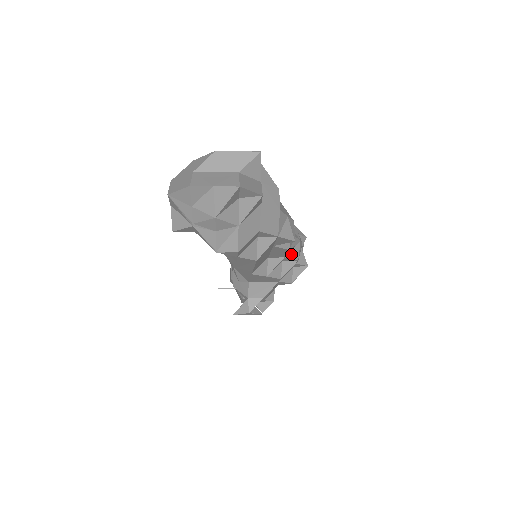
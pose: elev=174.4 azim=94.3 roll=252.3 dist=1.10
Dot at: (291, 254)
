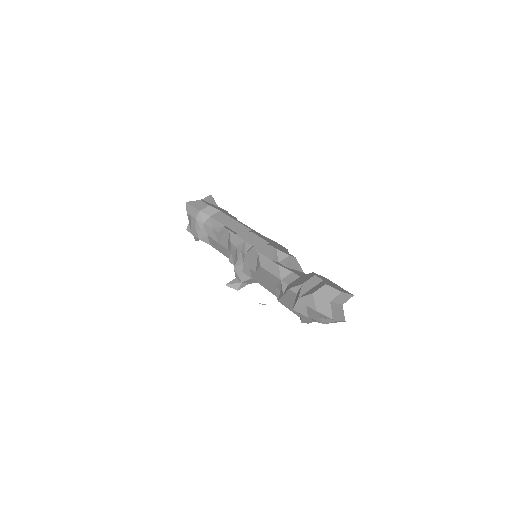
Dot at: occluded
